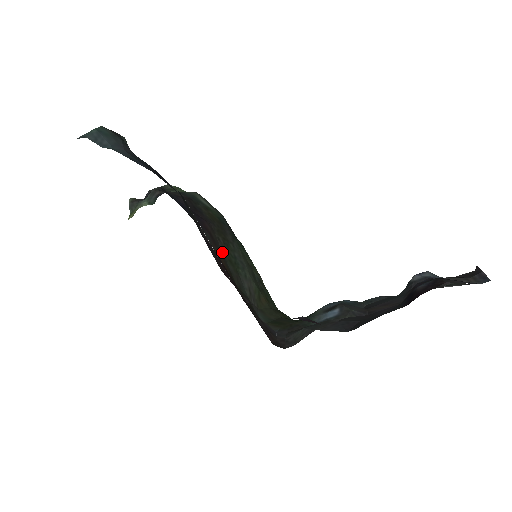
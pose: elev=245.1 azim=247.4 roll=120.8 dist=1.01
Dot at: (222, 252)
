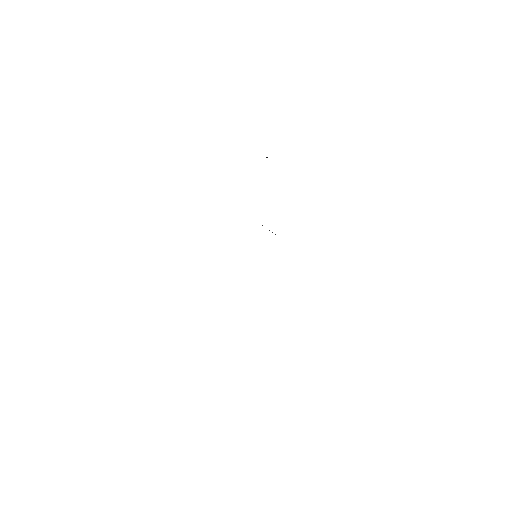
Dot at: occluded
